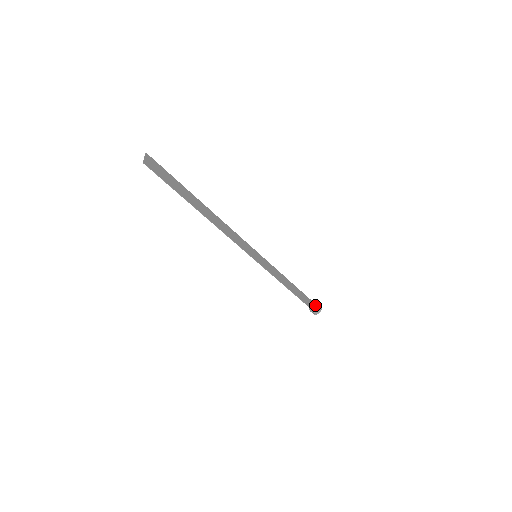
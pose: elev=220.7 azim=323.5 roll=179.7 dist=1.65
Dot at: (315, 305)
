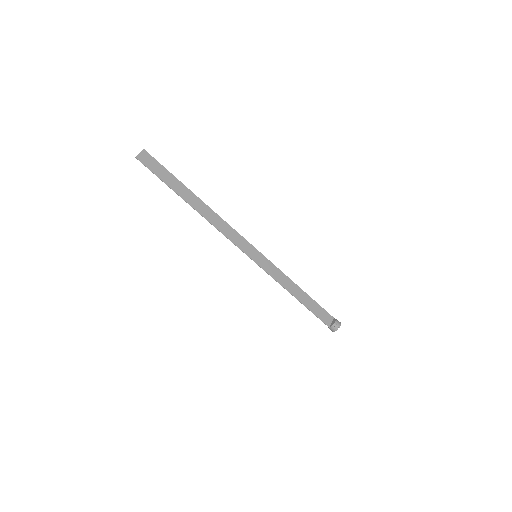
Dot at: (333, 321)
